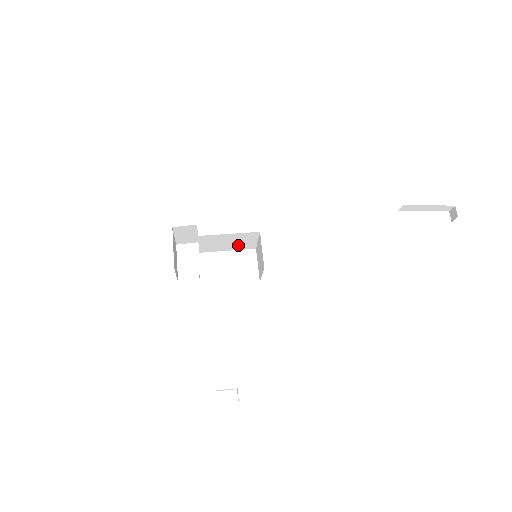
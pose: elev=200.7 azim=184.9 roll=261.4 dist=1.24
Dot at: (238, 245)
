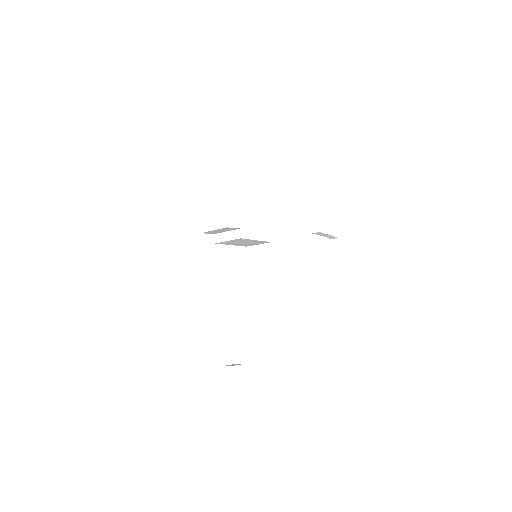
Dot at: (244, 244)
